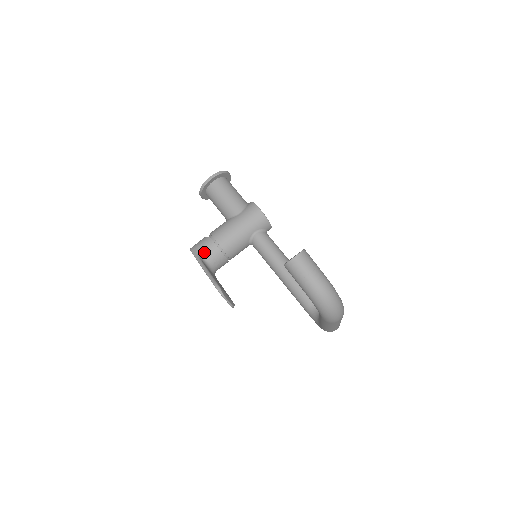
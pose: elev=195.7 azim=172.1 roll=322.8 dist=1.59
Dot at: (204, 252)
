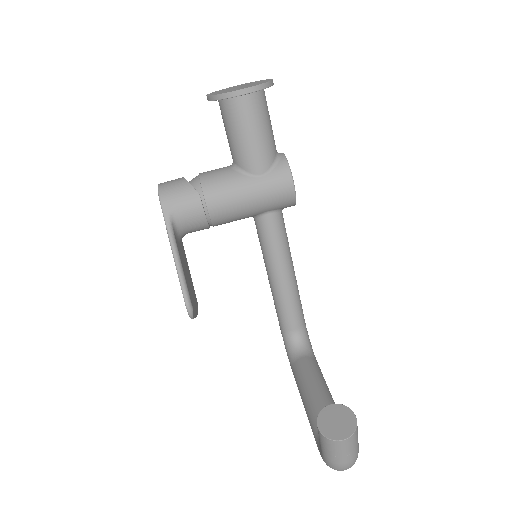
Dot at: (181, 216)
